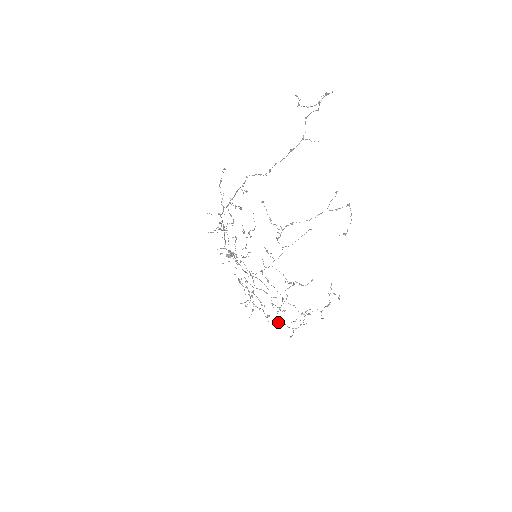
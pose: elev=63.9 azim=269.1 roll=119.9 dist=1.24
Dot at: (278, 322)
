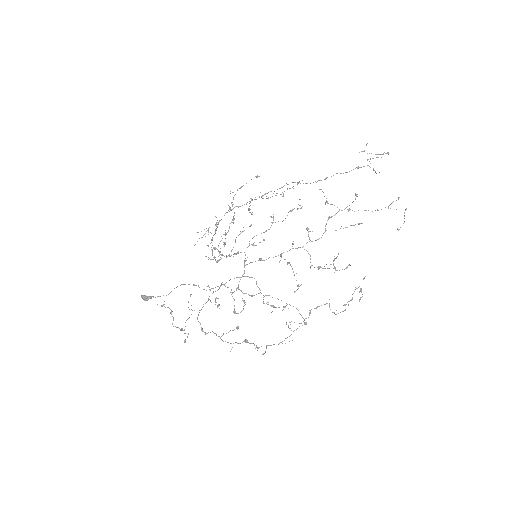
Dot at: occluded
